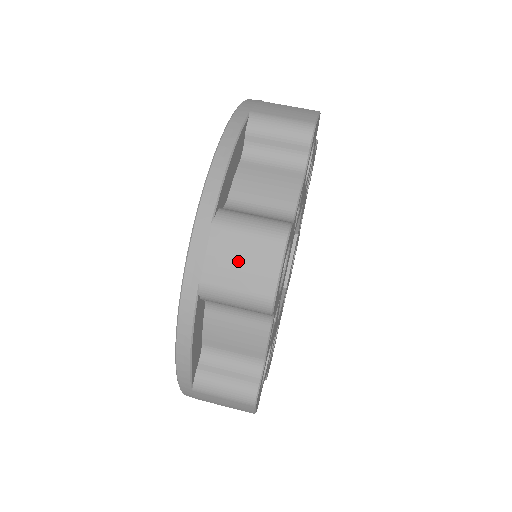
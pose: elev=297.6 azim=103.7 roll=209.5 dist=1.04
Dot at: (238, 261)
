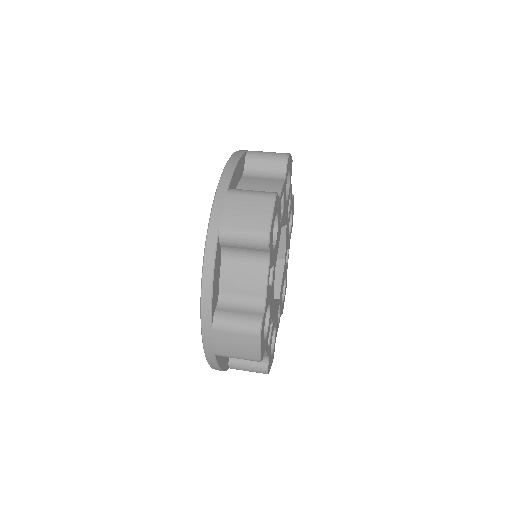
Dot at: occluded
